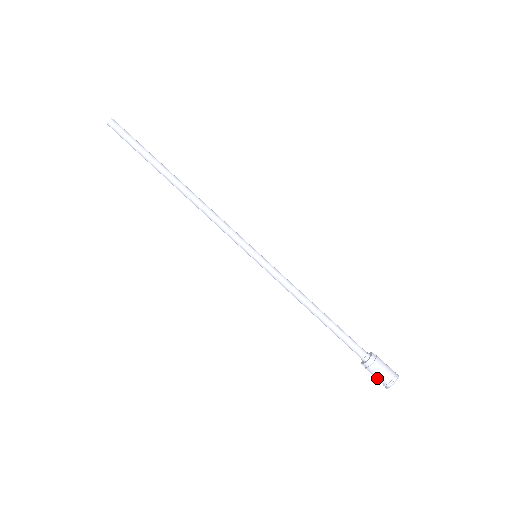
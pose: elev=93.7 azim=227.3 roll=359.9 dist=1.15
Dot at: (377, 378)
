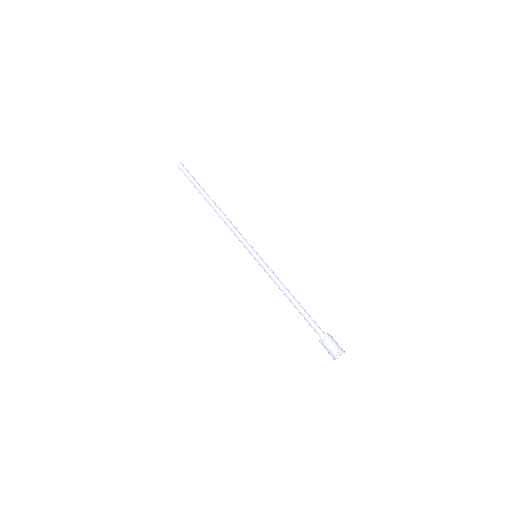
Dot at: (329, 351)
